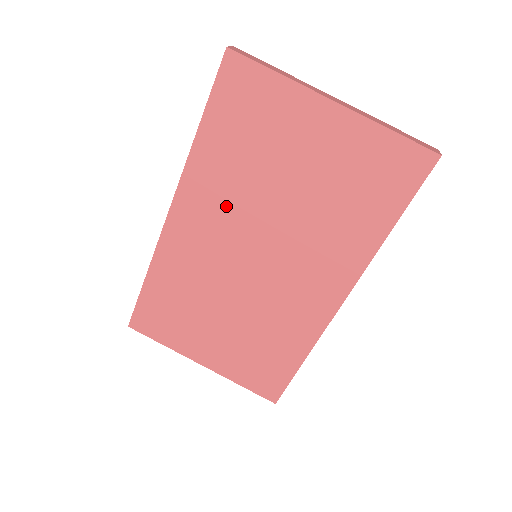
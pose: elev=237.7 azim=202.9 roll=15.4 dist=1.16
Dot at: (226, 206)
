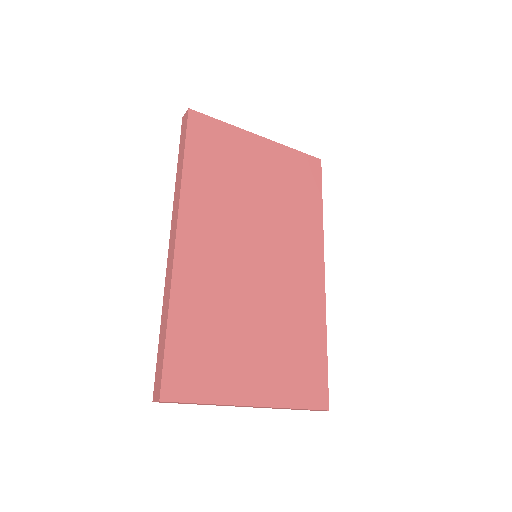
Dot at: (222, 218)
